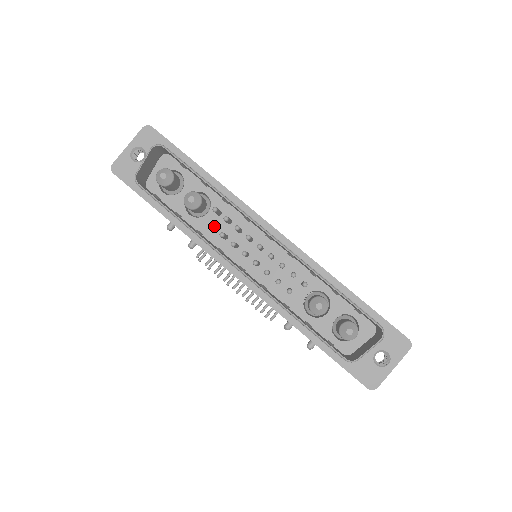
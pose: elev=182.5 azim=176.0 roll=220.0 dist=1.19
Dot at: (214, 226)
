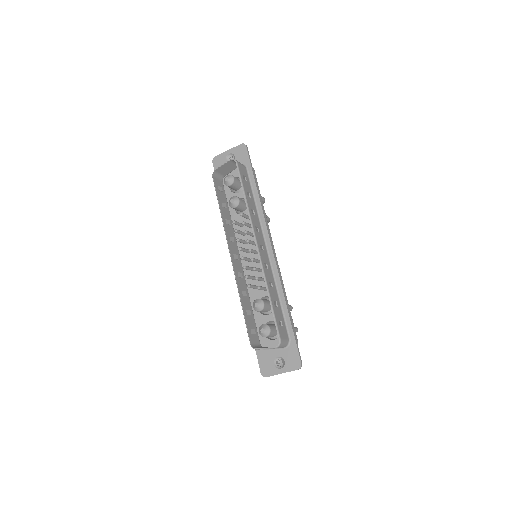
Dot at: (237, 223)
